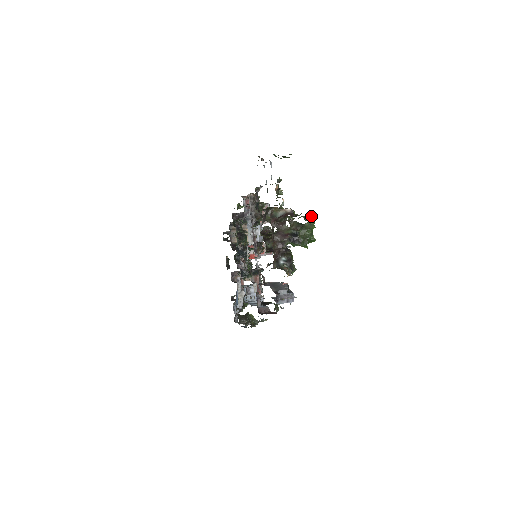
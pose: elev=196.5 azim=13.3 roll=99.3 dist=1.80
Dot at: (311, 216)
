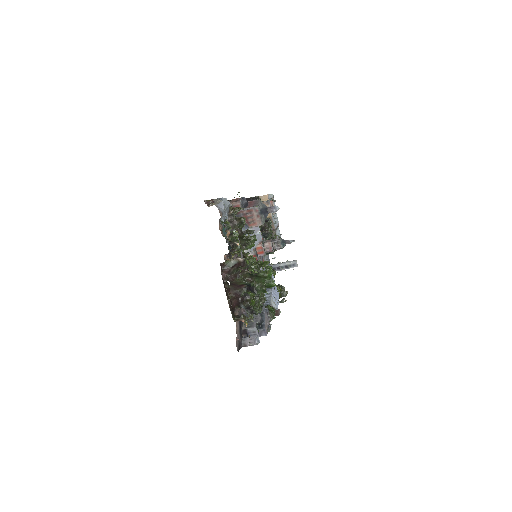
Dot at: (267, 262)
